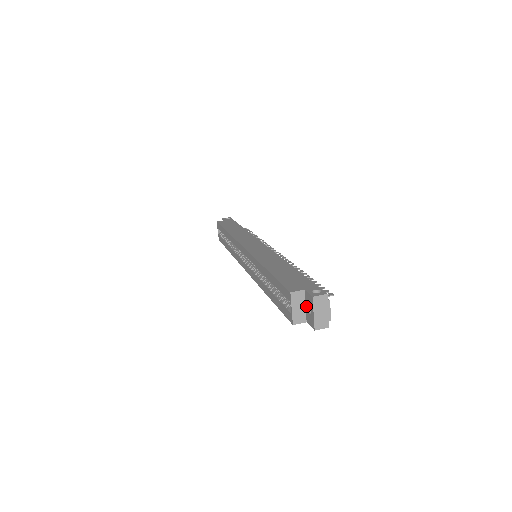
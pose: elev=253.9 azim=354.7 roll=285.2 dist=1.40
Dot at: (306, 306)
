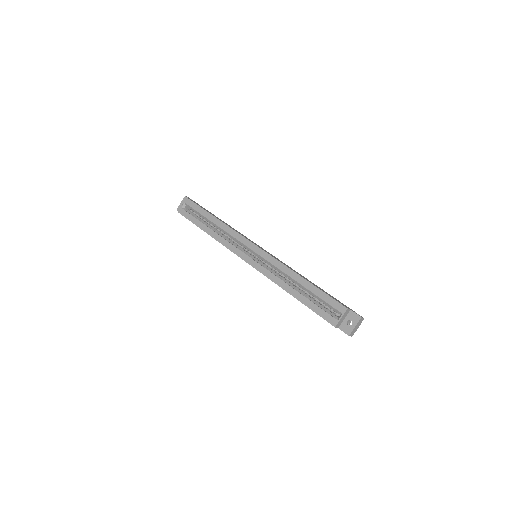
Dot at: (346, 319)
